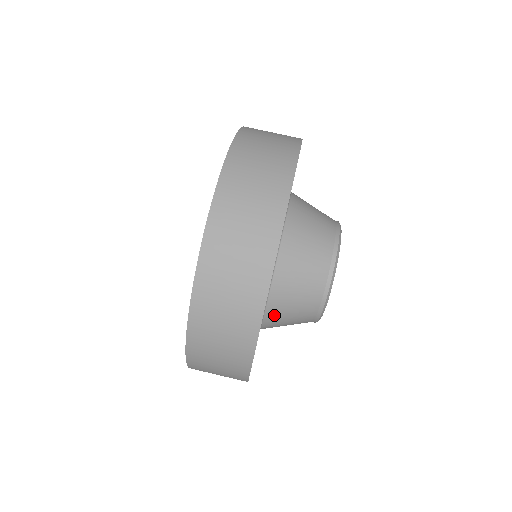
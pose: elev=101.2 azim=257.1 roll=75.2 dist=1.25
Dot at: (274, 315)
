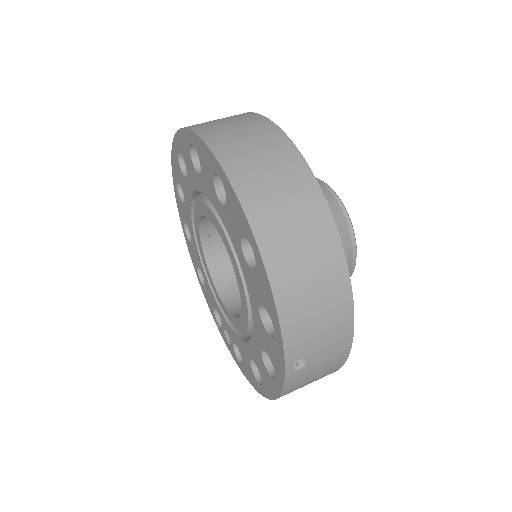
Dot at: occluded
